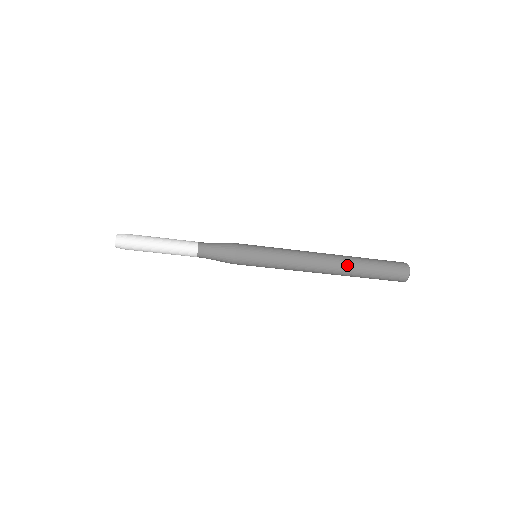
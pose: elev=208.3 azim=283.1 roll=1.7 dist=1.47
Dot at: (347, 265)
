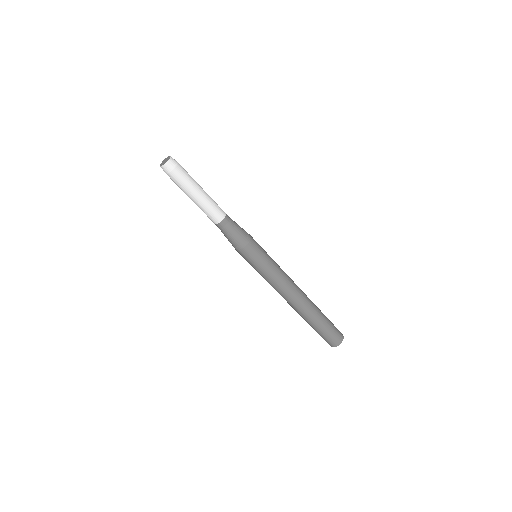
Dot at: (310, 310)
